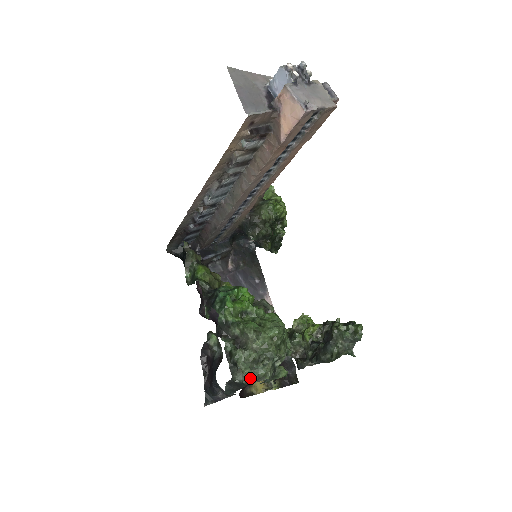
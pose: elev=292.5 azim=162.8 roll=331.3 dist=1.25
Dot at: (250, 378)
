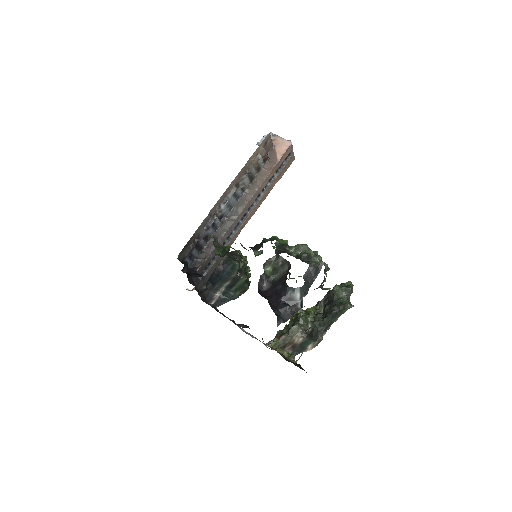
Dot at: (322, 263)
